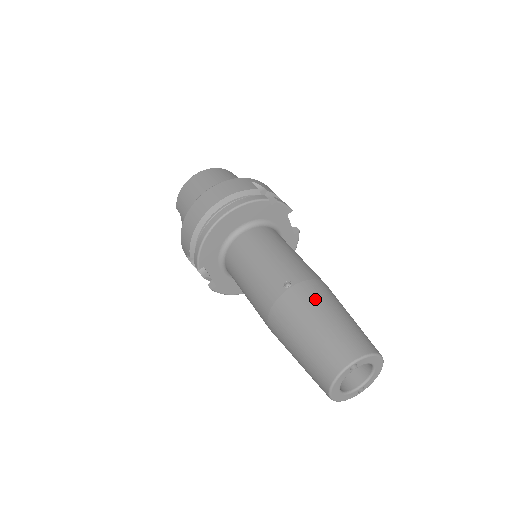
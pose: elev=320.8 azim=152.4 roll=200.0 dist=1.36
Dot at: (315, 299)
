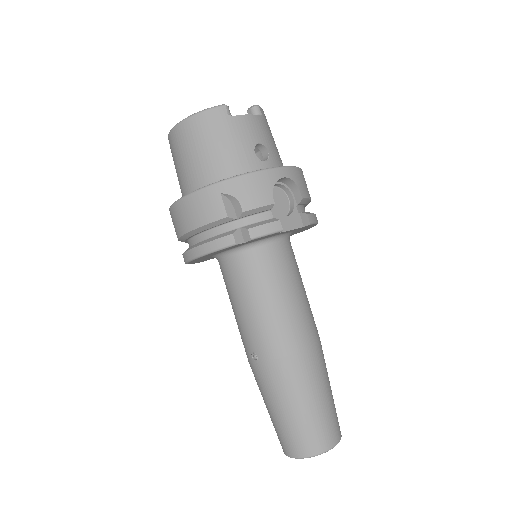
Dot at: (275, 387)
